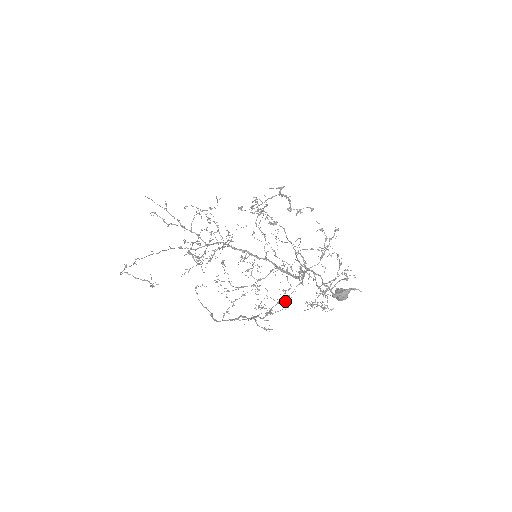
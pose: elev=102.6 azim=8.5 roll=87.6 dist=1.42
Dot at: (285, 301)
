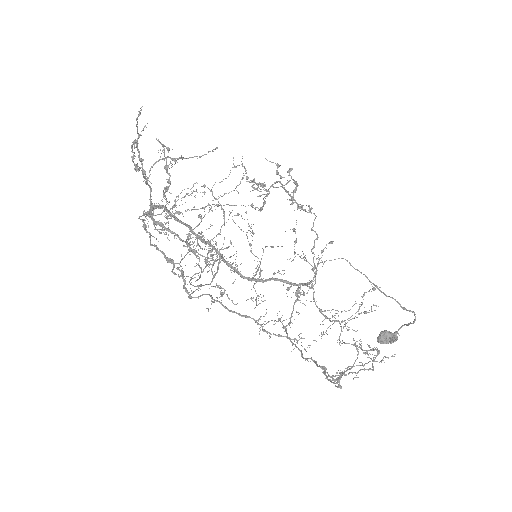
Dot at: (289, 325)
